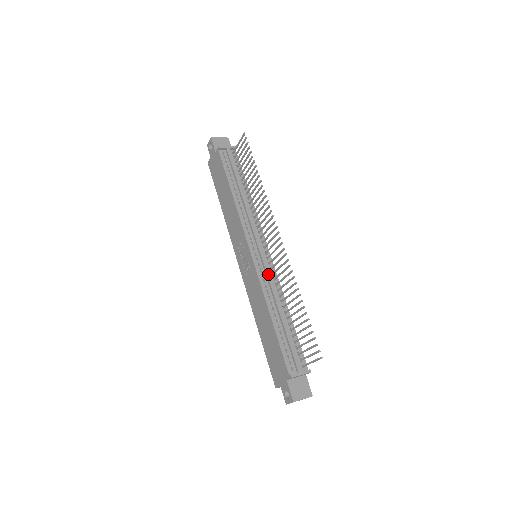
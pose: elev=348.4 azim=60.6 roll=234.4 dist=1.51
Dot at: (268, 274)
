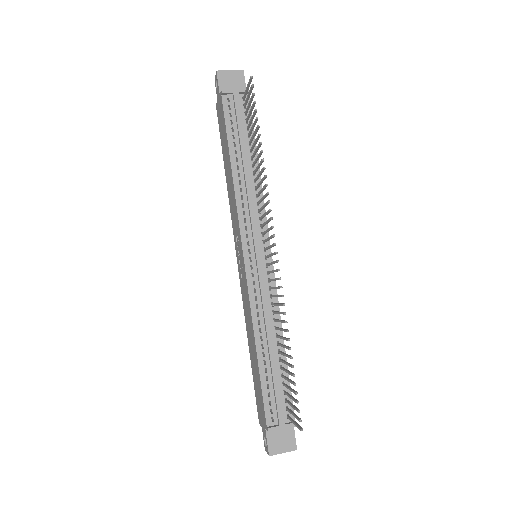
Dot at: (262, 290)
